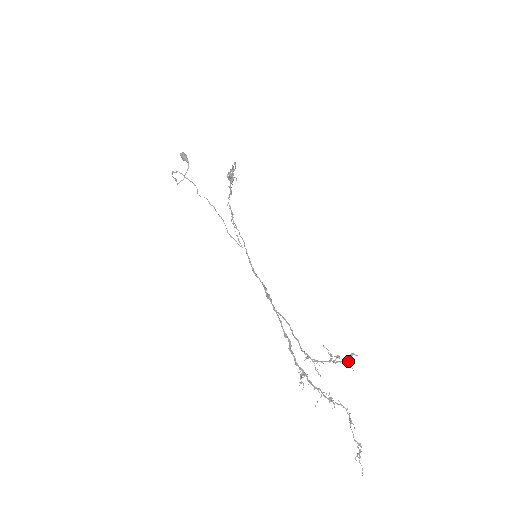
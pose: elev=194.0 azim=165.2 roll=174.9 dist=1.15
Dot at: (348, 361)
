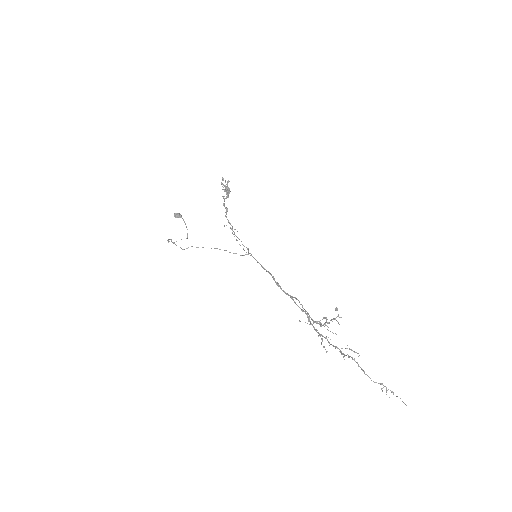
Dot at: occluded
